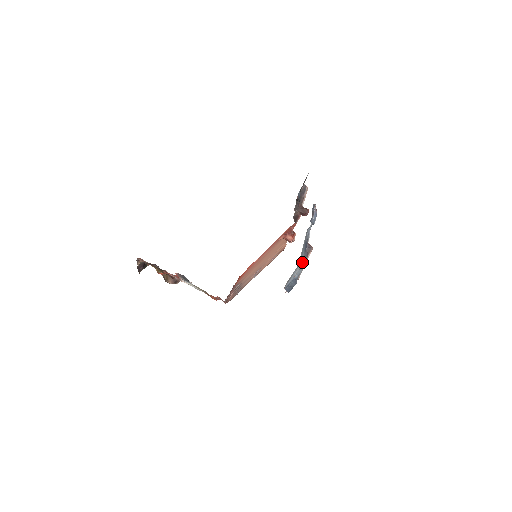
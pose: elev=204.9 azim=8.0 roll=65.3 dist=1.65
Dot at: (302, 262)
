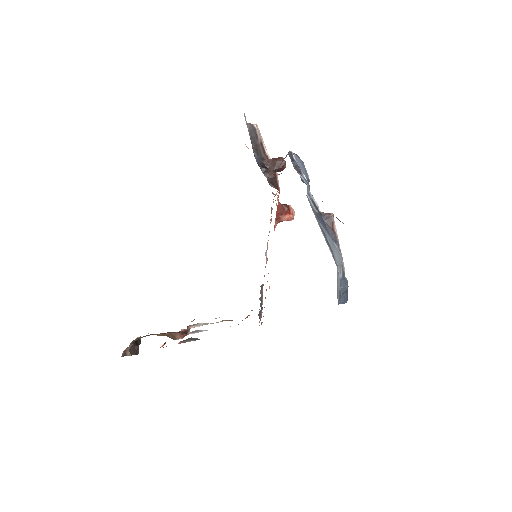
Dot at: (335, 250)
